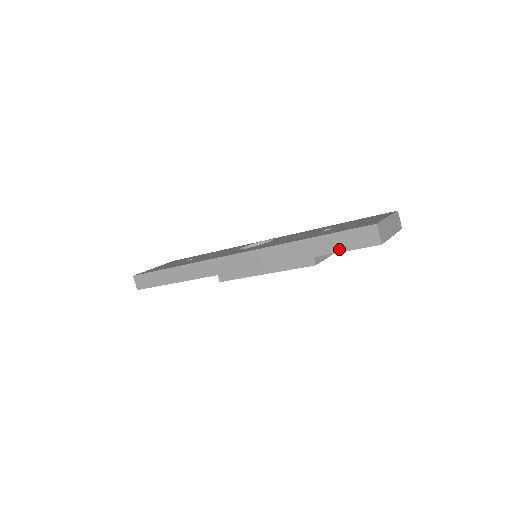
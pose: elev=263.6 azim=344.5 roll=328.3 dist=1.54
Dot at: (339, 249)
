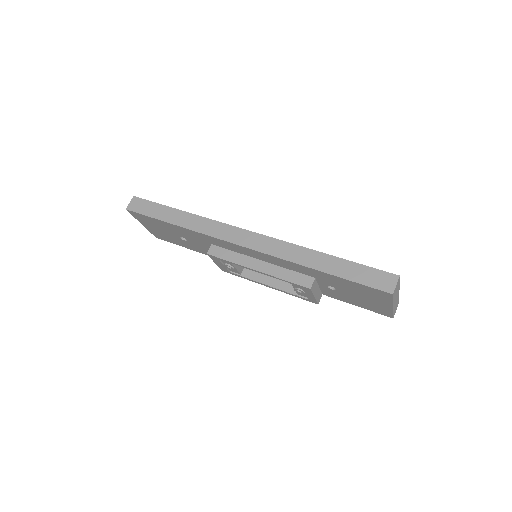
Dot at: (352, 278)
